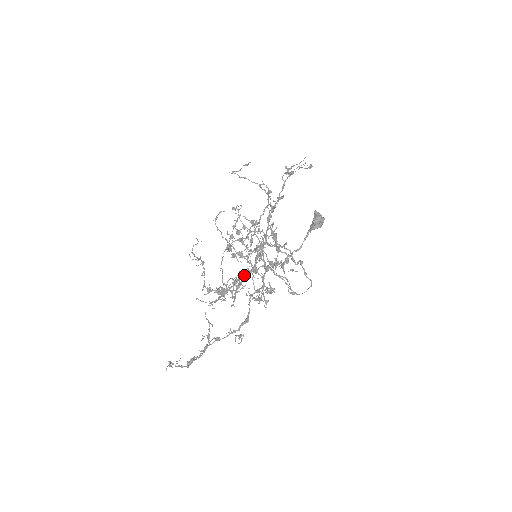
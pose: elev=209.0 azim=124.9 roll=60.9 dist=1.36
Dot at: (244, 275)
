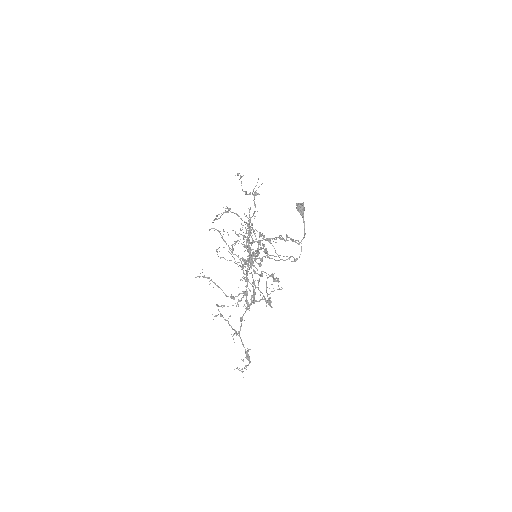
Dot at: occluded
